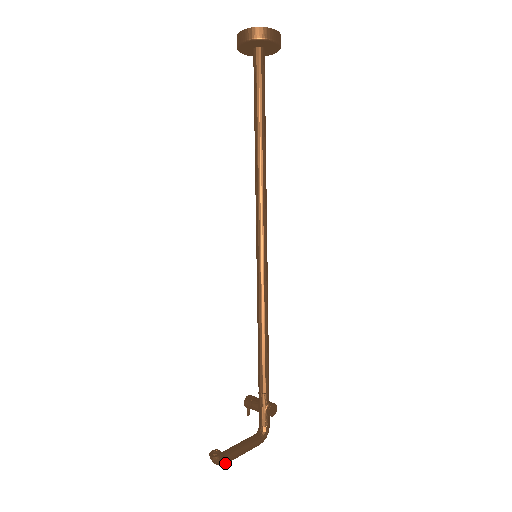
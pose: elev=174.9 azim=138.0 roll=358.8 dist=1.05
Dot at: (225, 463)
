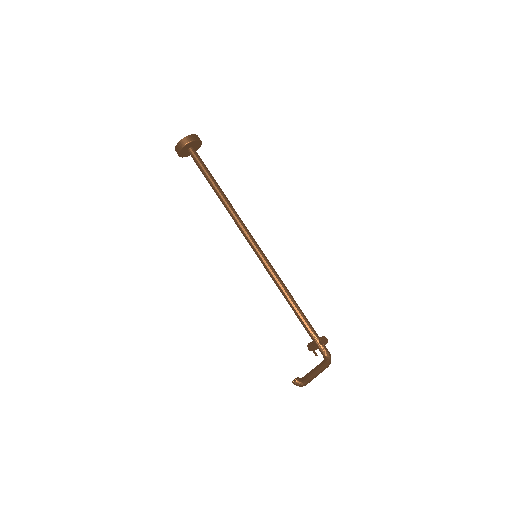
Dot at: (305, 383)
